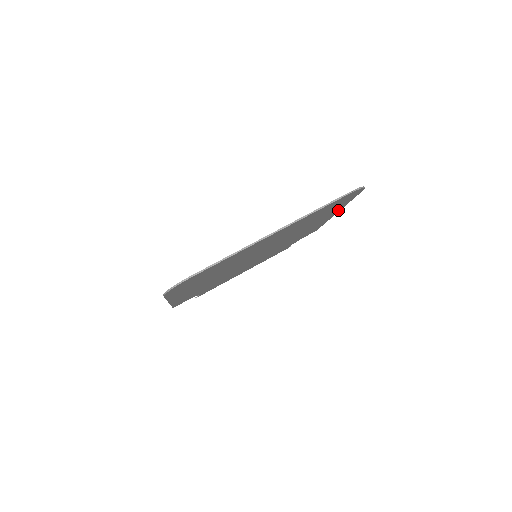
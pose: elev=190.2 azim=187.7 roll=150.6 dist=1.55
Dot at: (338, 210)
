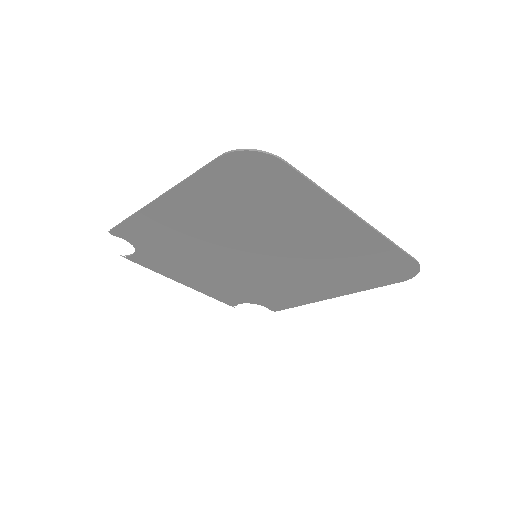
Dot at: (345, 292)
